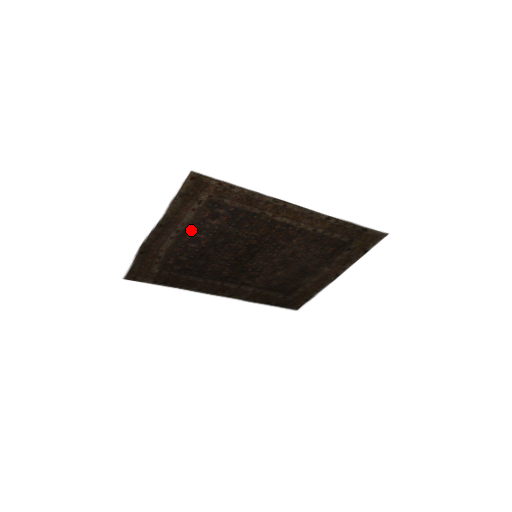
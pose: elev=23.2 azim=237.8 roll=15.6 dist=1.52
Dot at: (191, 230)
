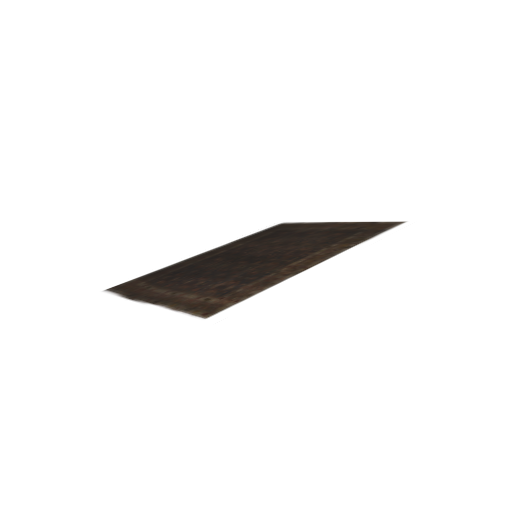
Dot at: (190, 289)
